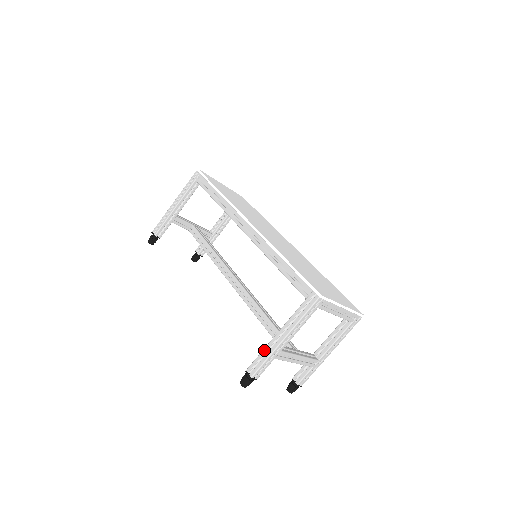
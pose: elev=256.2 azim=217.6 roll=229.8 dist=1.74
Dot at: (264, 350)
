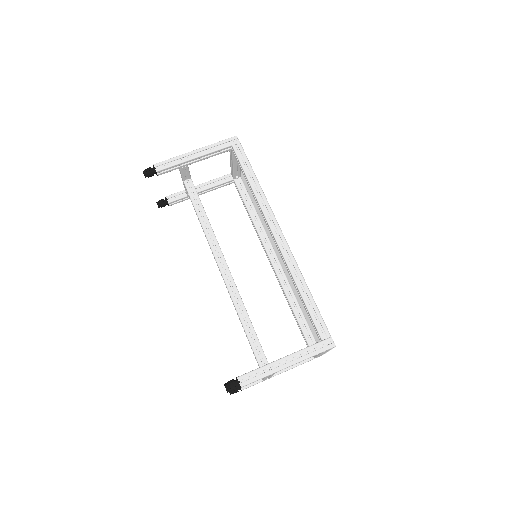
Dot at: (264, 367)
